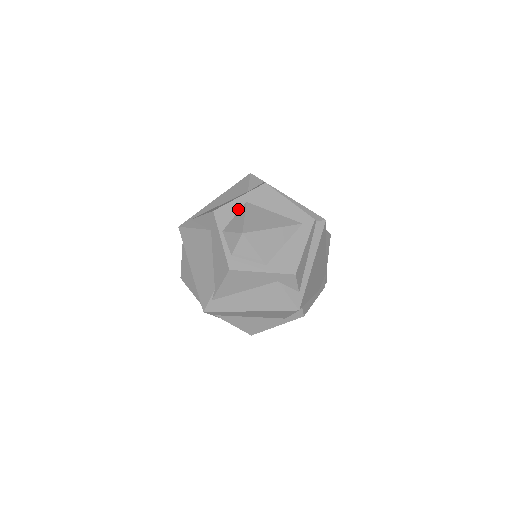
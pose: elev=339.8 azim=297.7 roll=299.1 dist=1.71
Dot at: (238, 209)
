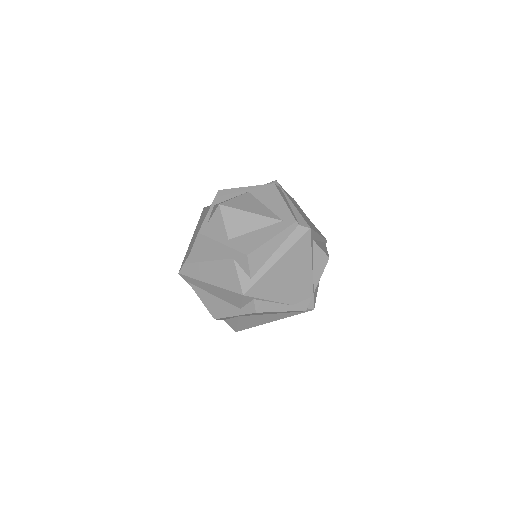
Dot at: (238, 194)
